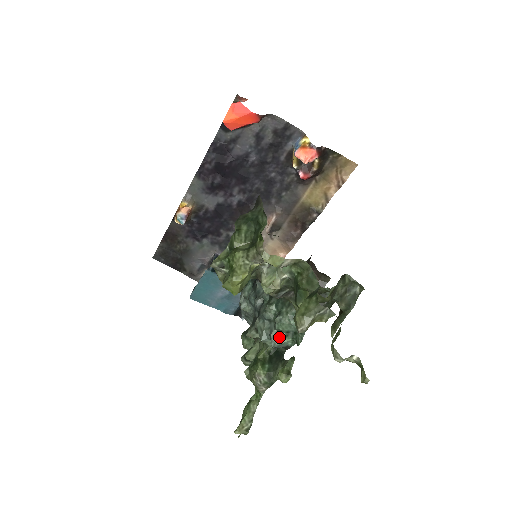
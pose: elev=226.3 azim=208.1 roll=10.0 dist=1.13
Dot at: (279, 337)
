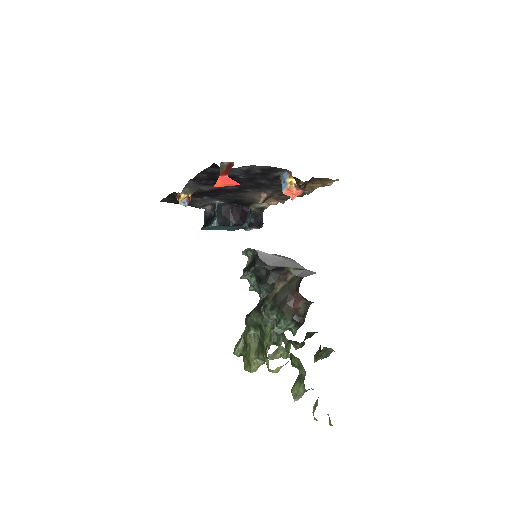
Dot at: (280, 331)
